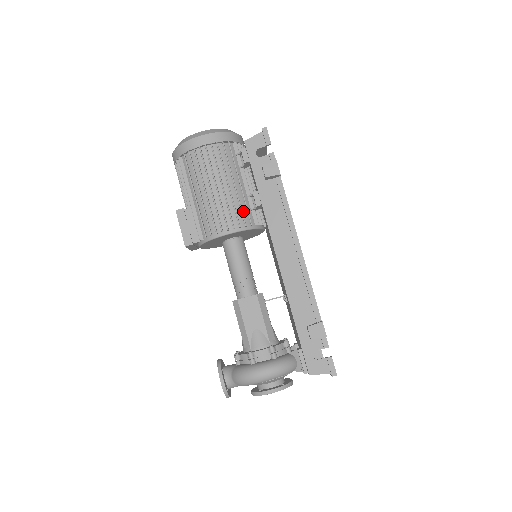
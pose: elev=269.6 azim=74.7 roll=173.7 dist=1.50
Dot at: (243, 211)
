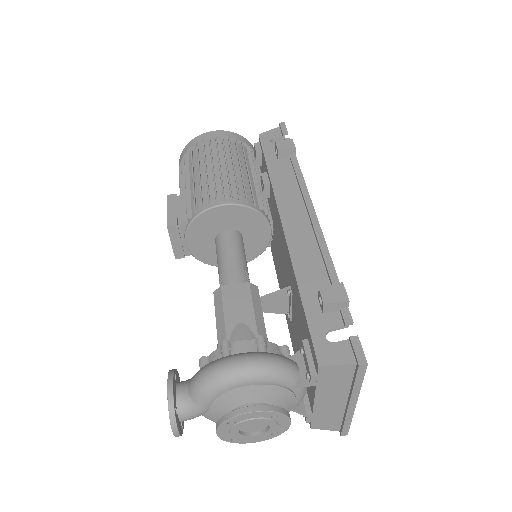
Dot at: (247, 191)
